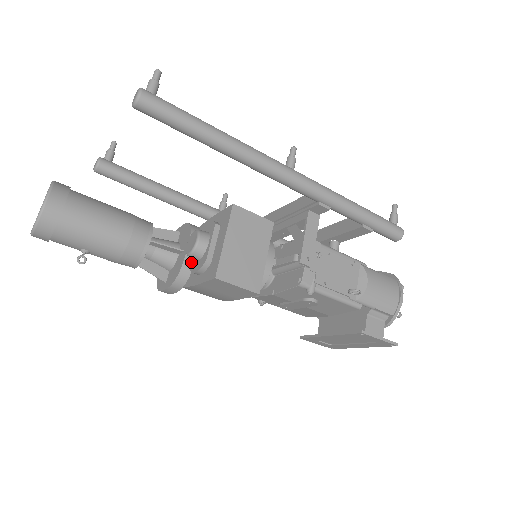
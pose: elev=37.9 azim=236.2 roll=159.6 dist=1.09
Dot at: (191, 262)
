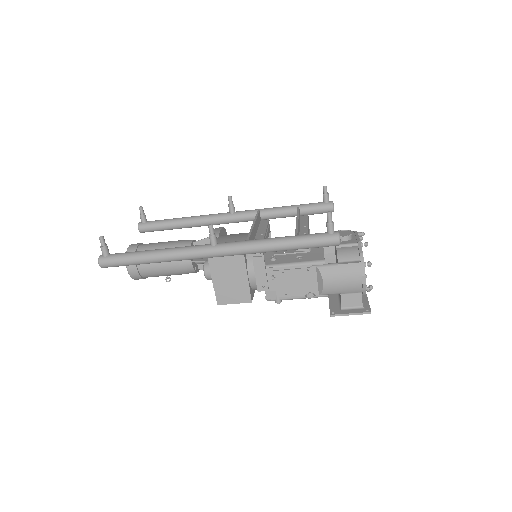
Dot at: occluded
